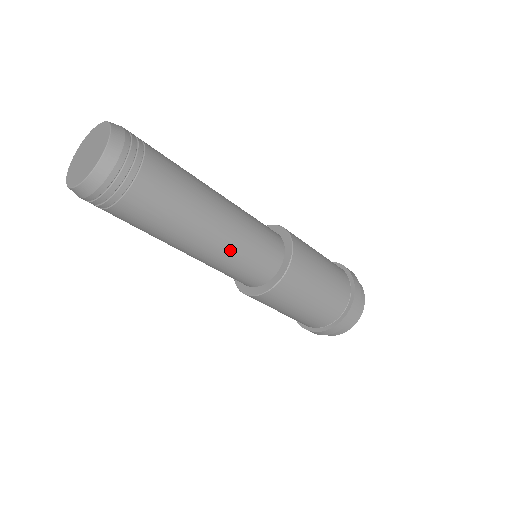
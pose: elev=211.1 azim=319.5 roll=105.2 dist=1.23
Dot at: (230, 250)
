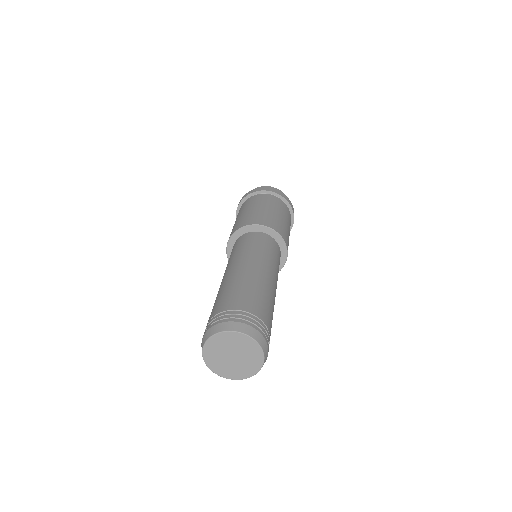
Dot at: occluded
